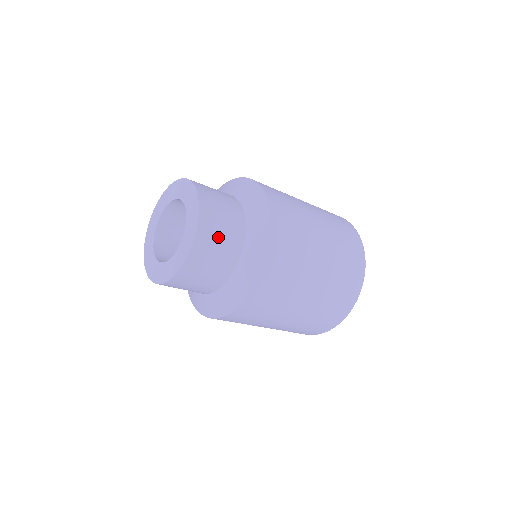
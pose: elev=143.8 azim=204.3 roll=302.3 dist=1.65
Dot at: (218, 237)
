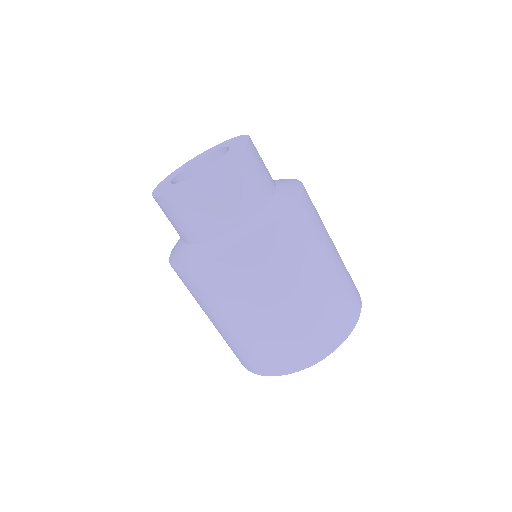
Dot at: (219, 200)
